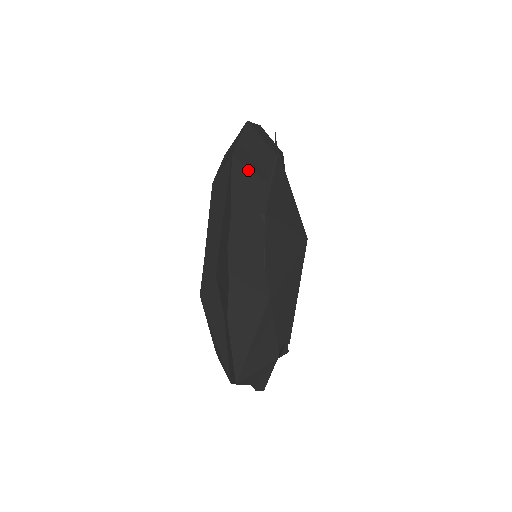
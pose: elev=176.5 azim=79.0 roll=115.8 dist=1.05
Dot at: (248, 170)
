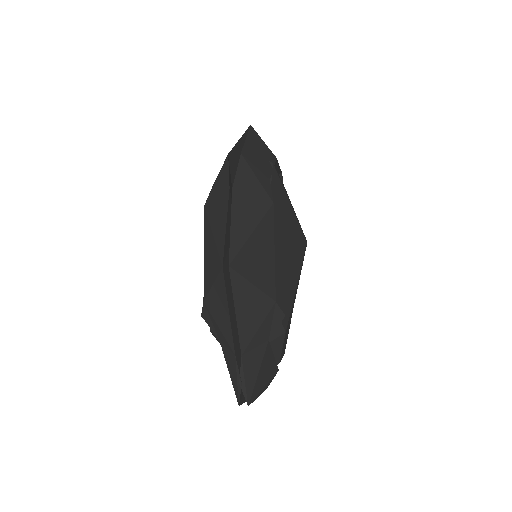
Dot at: (262, 140)
